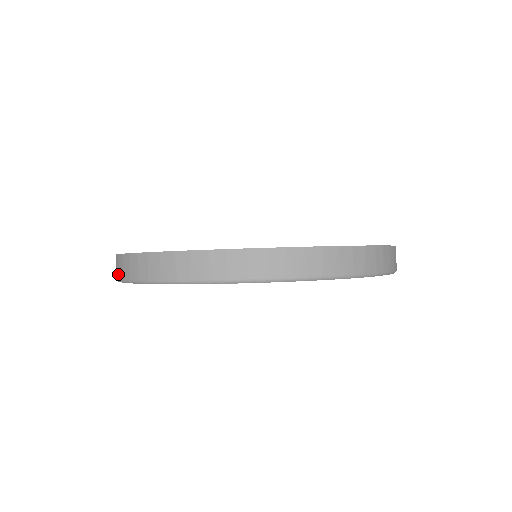
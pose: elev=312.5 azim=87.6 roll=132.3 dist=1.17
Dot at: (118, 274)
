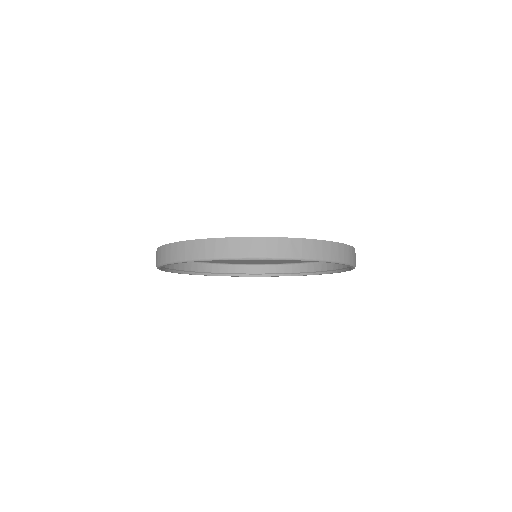
Dot at: (160, 260)
